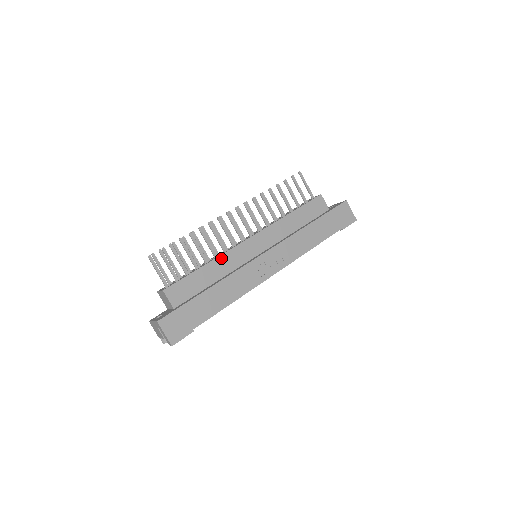
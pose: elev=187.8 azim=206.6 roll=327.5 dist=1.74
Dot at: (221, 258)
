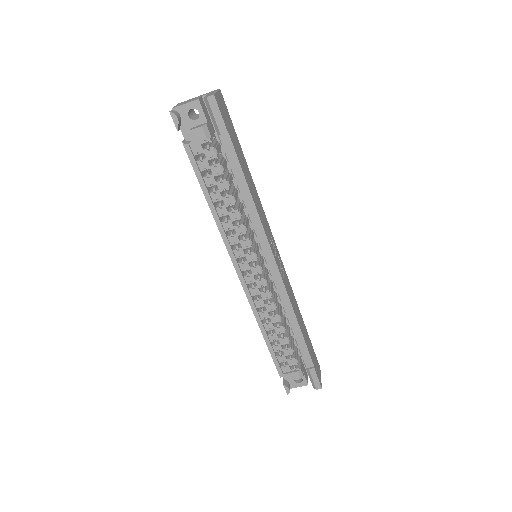
Dot at: occluded
